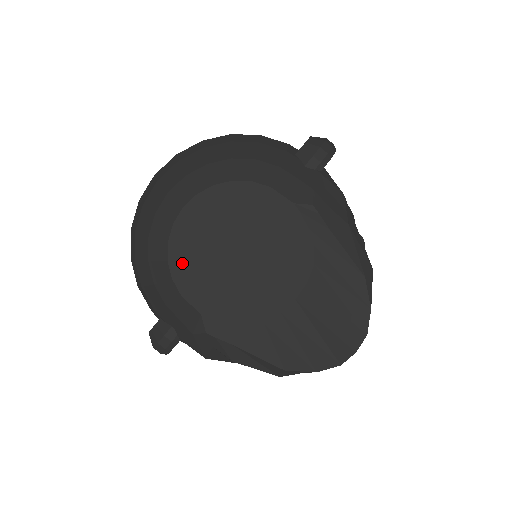
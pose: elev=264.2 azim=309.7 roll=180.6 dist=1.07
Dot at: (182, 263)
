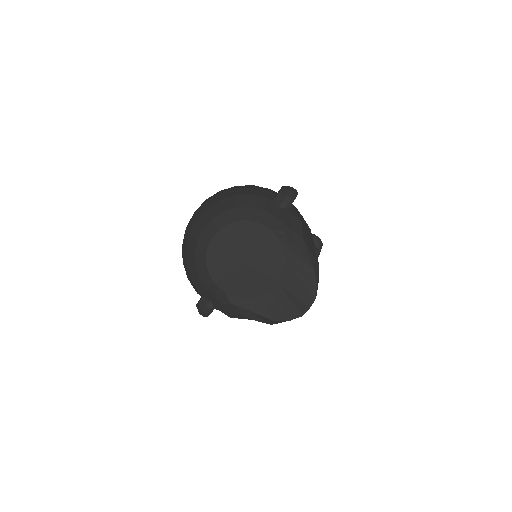
Dot at: (214, 266)
